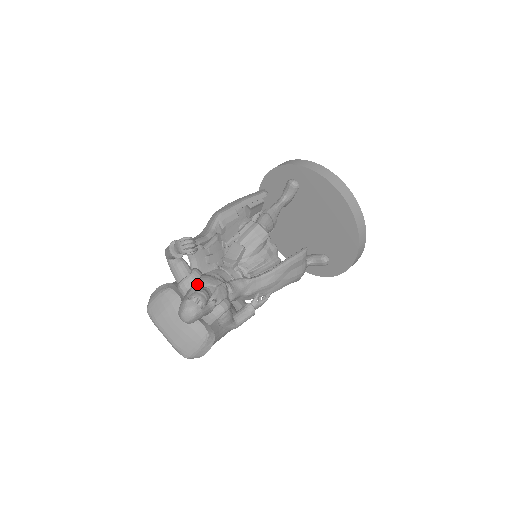
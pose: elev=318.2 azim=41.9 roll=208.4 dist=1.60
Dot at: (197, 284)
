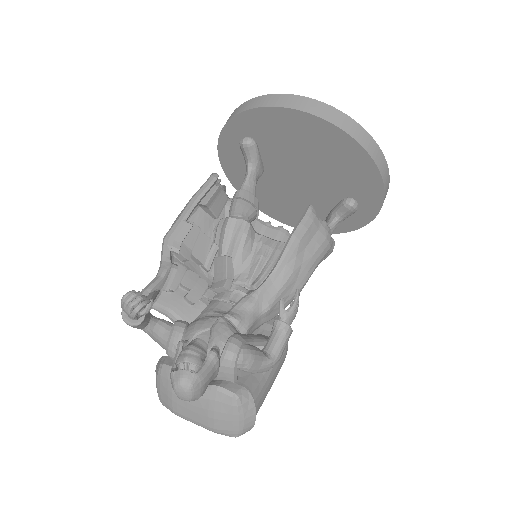
Dot at: (179, 342)
